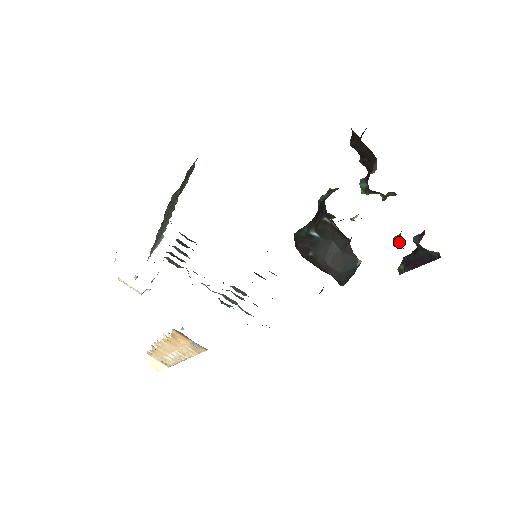
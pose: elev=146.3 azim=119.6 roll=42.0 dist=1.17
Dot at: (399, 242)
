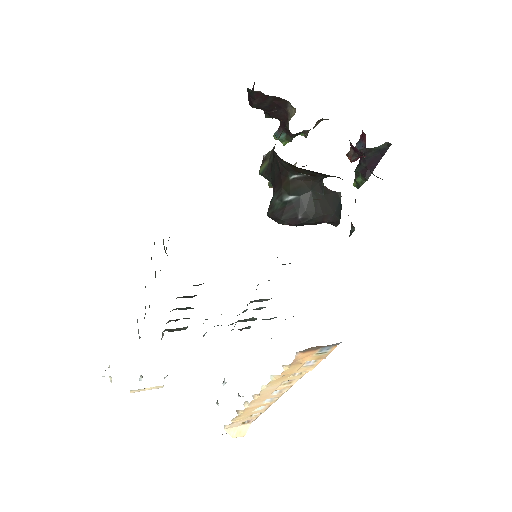
Dot at: (357, 154)
